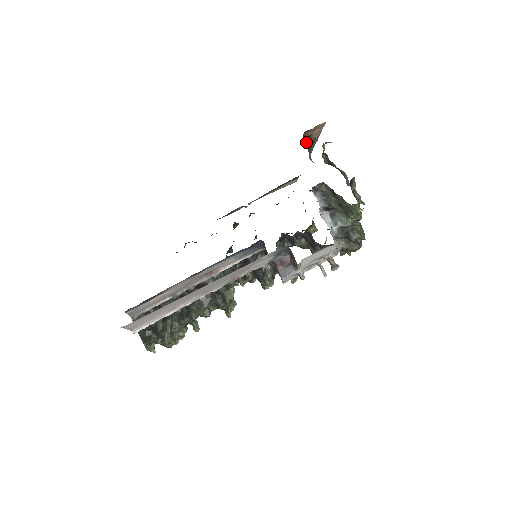
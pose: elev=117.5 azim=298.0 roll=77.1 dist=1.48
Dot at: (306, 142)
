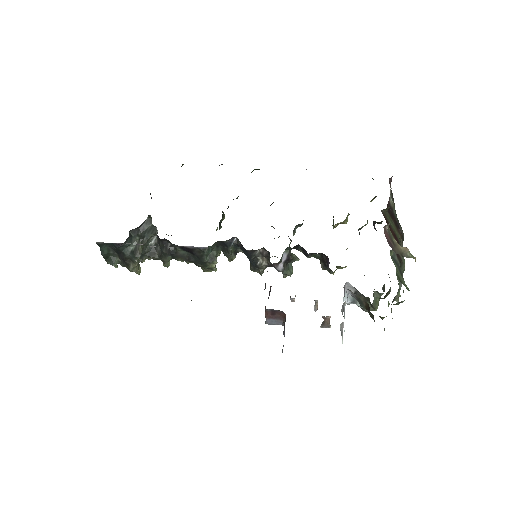
Dot at: occluded
